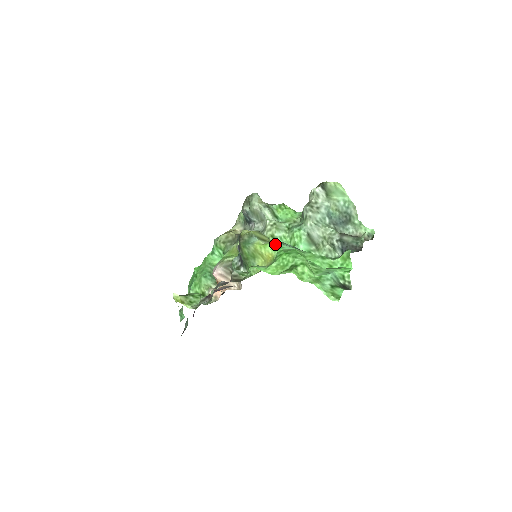
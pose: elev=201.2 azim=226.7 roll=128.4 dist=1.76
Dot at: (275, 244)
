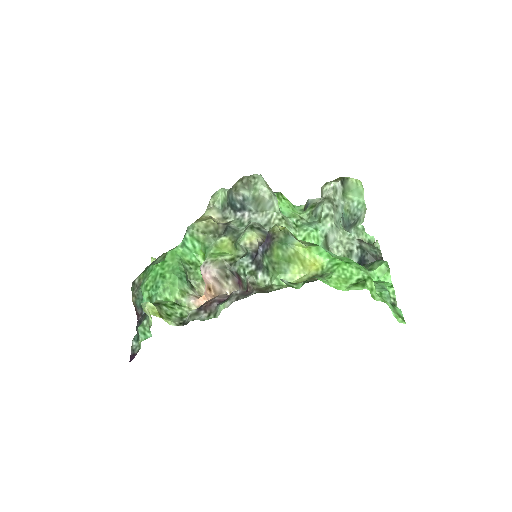
Dot at: (320, 248)
